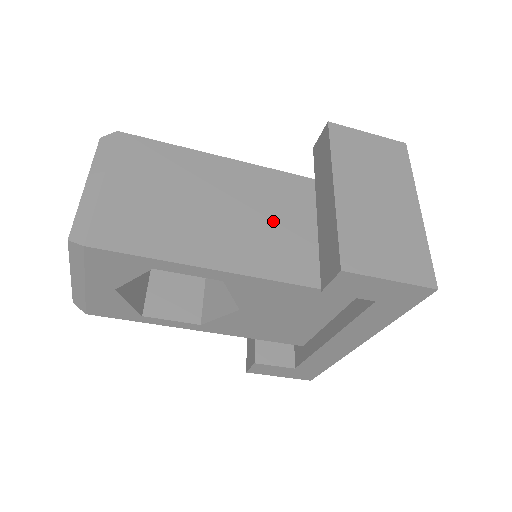
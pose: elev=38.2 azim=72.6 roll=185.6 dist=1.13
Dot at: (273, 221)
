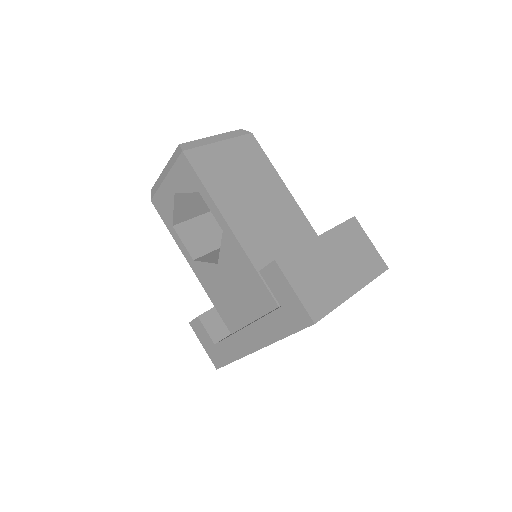
Dot at: (278, 235)
